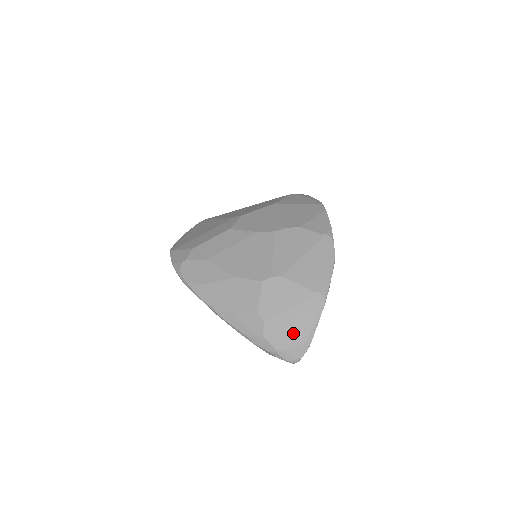
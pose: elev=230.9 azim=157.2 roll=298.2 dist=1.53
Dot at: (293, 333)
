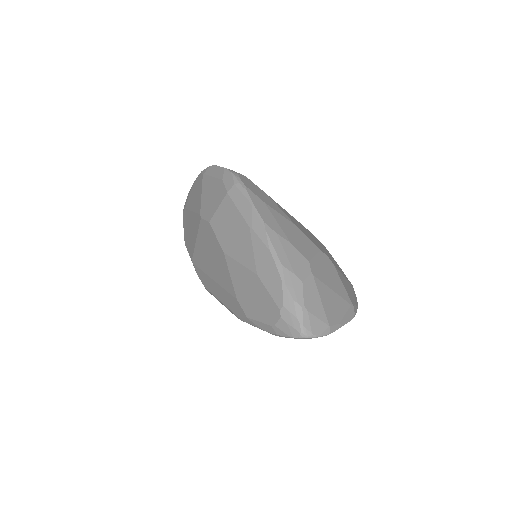
Dot at: (326, 308)
